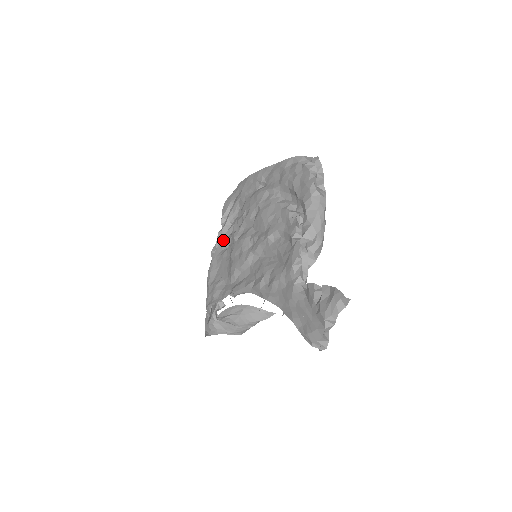
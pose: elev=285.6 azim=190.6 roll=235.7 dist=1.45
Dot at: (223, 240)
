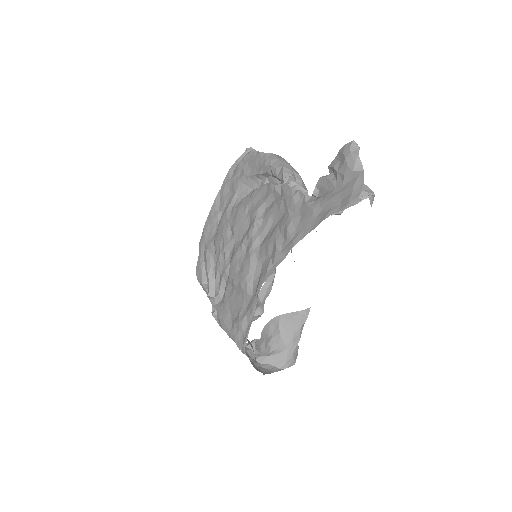
Dot at: (216, 290)
